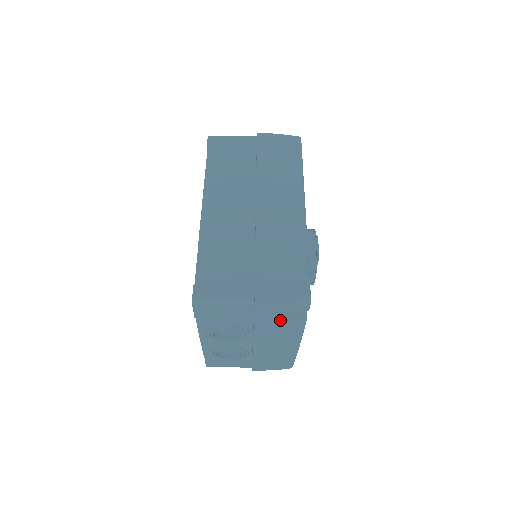
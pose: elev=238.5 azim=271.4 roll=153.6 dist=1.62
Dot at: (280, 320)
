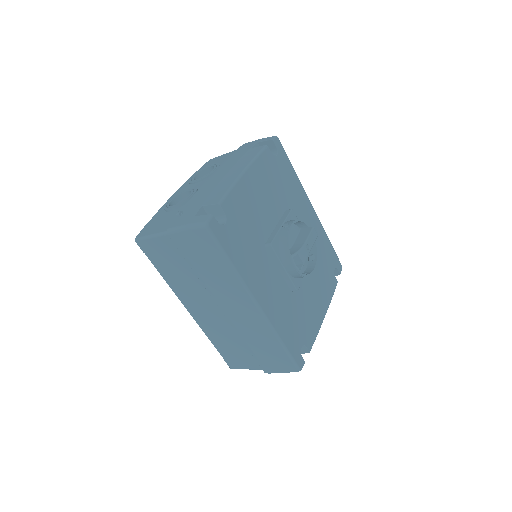
Dot at: occluded
